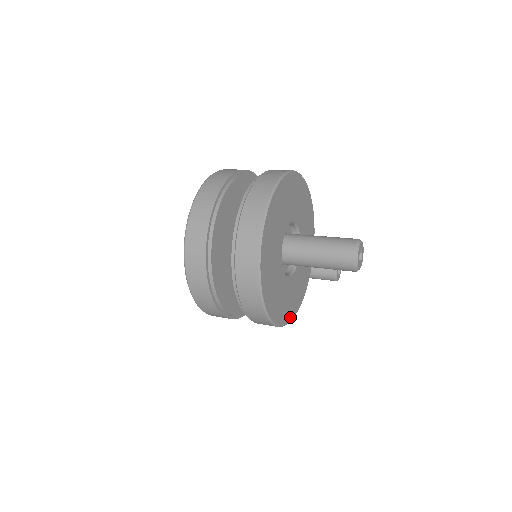
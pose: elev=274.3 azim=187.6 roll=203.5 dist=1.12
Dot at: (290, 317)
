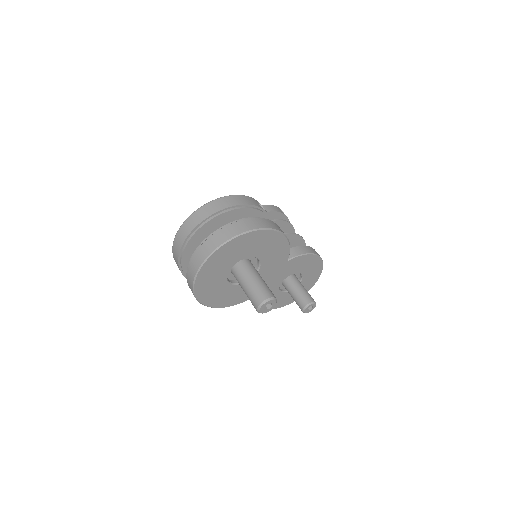
Dot at: (219, 306)
